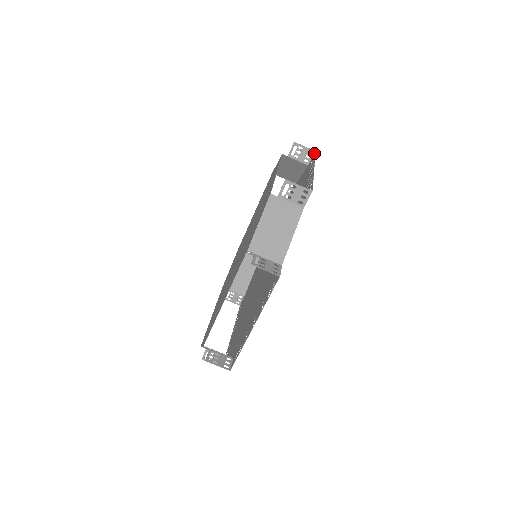
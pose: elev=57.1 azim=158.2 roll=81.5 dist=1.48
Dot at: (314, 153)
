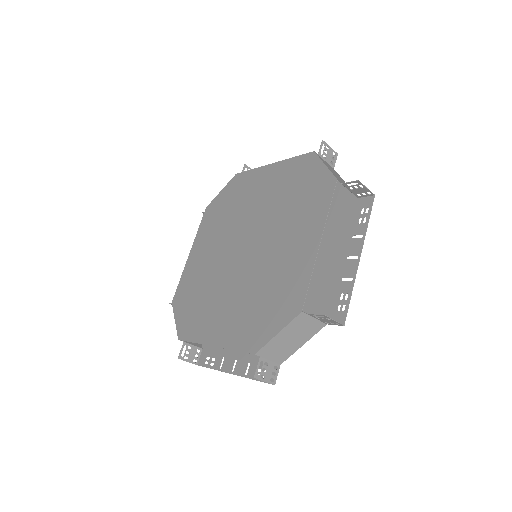
Dot at: (372, 197)
